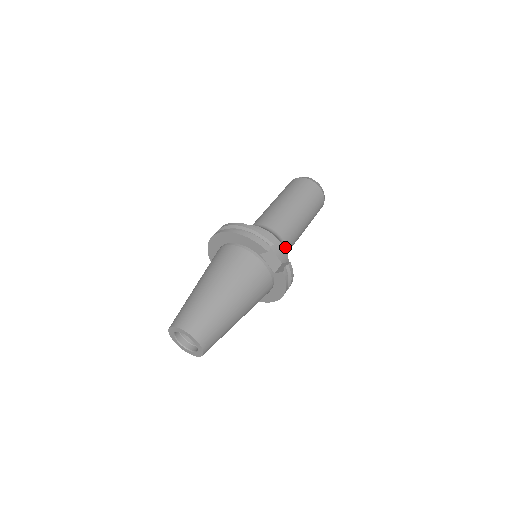
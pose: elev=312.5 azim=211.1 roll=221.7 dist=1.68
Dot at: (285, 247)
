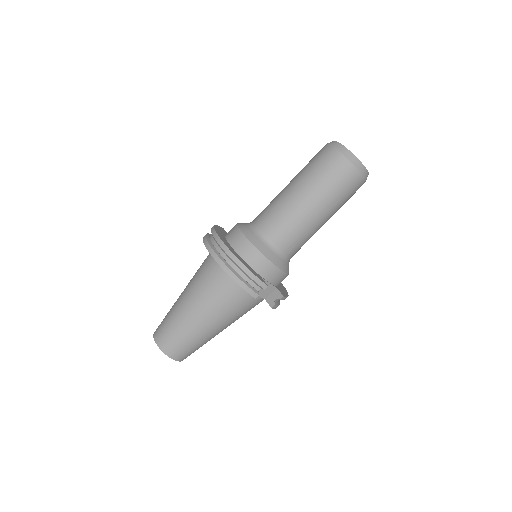
Dot at: (289, 258)
